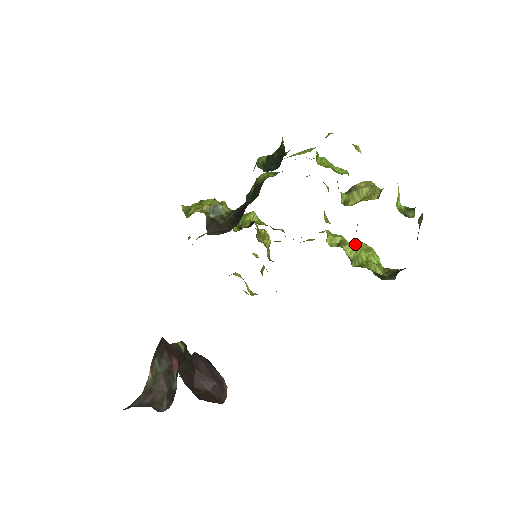
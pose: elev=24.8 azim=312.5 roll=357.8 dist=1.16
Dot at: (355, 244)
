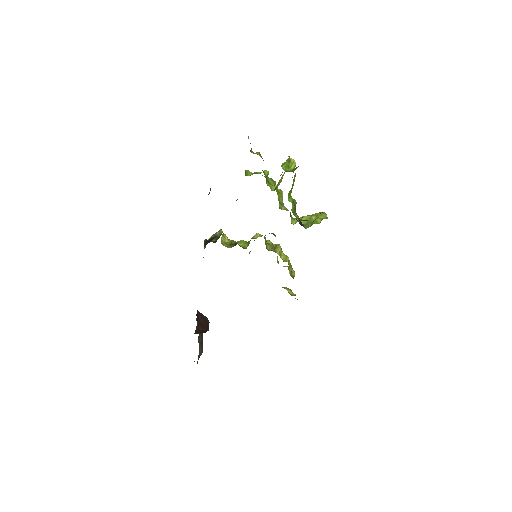
Dot at: (311, 215)
